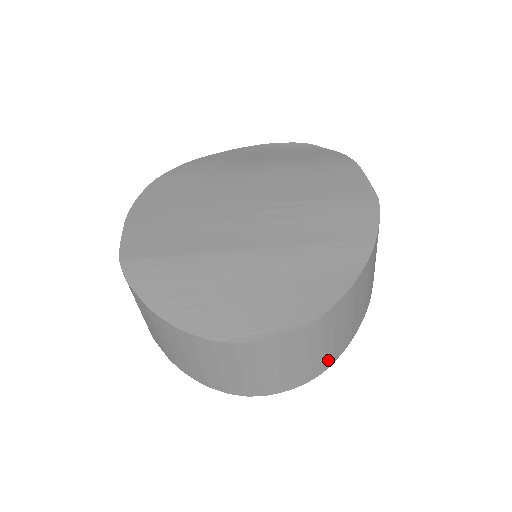
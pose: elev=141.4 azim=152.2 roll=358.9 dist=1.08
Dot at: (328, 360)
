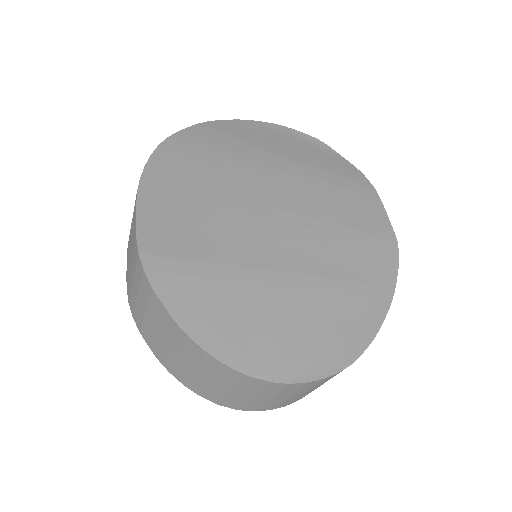
Dot at: occluded
